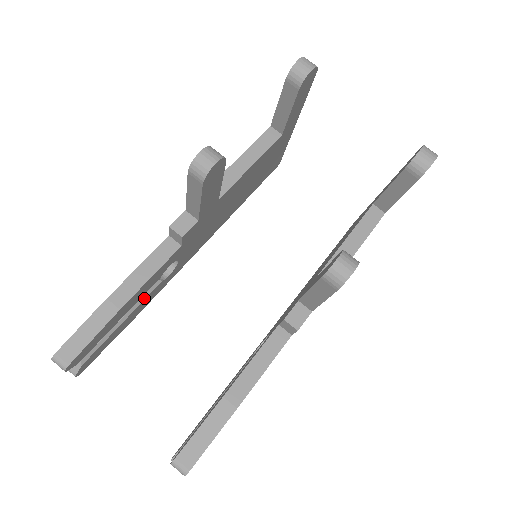
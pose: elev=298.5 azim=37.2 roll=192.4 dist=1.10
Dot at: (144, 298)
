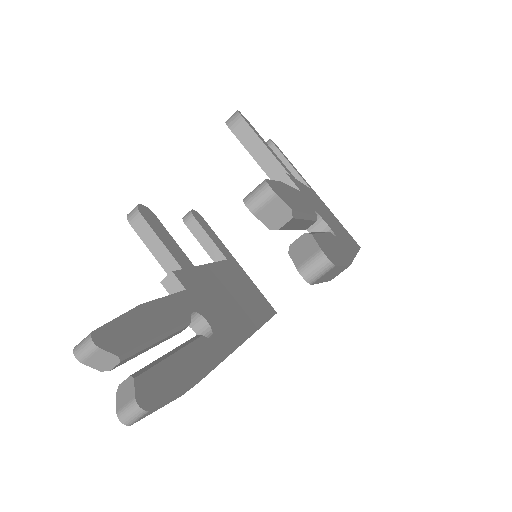
Dot at: (189, 343)
